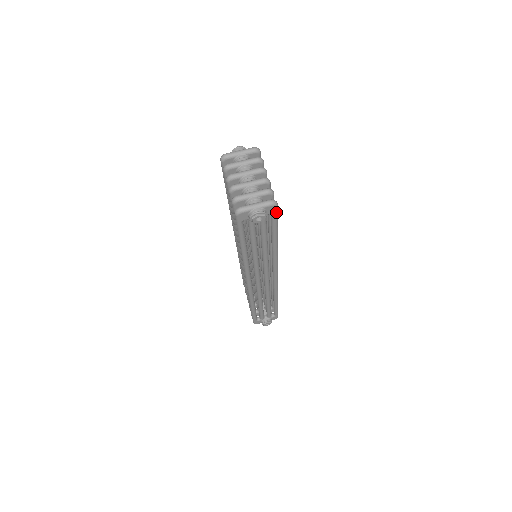
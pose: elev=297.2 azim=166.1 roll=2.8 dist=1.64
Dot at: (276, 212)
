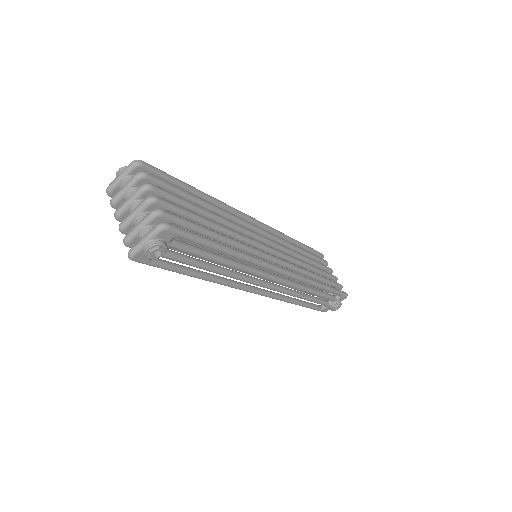
Dot at: (178, 233)
